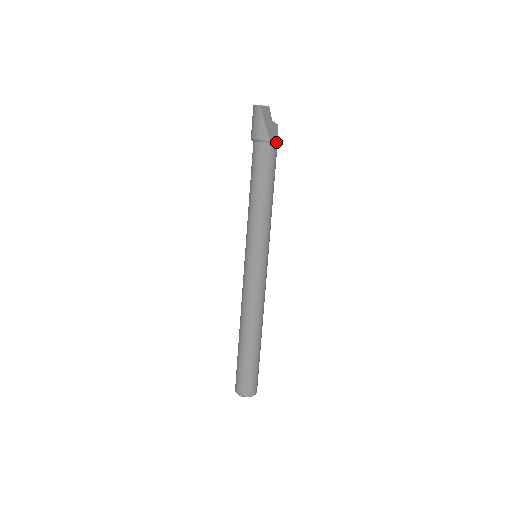
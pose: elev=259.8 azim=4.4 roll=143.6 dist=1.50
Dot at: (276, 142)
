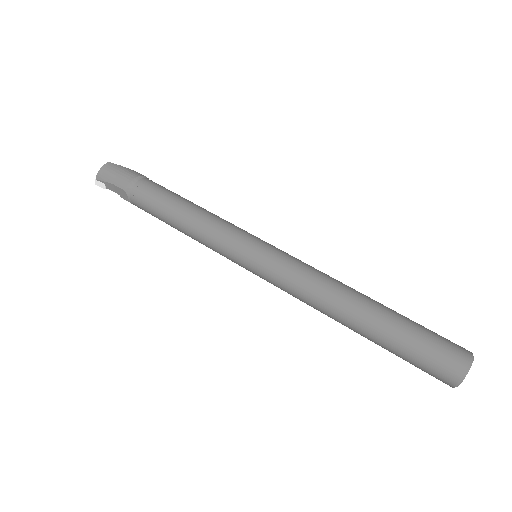
Dot at: occluded
